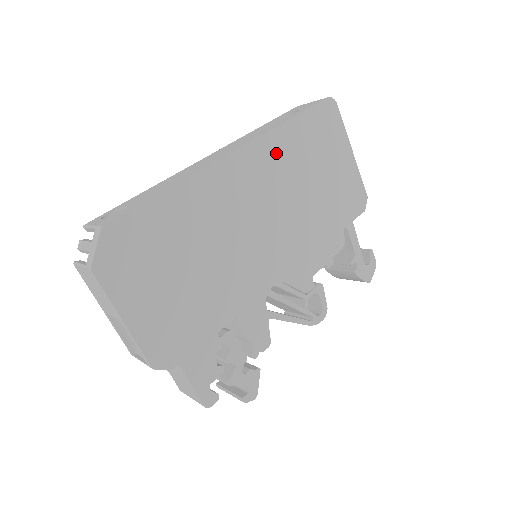
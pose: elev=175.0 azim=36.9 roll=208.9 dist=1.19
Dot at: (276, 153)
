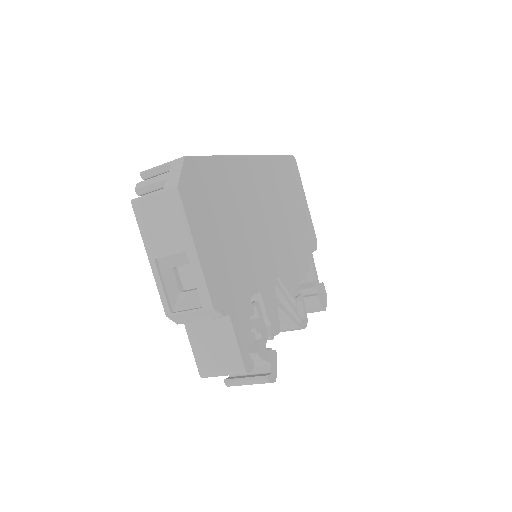
Dot at: (272, 173)
